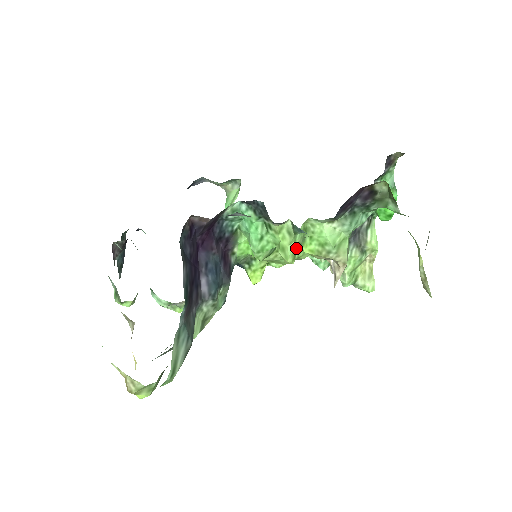
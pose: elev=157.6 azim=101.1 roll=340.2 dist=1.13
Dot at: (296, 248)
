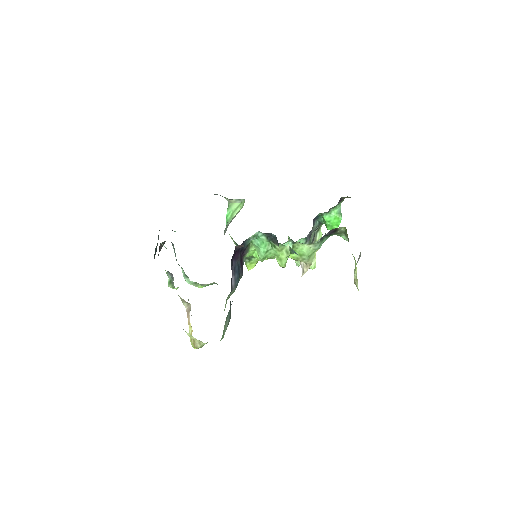
Dot at: (287, 259)
